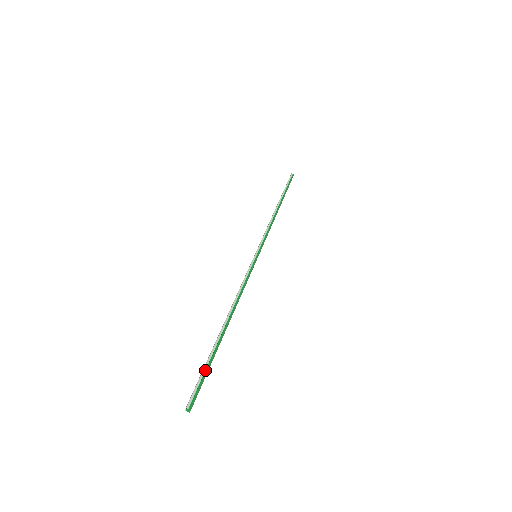
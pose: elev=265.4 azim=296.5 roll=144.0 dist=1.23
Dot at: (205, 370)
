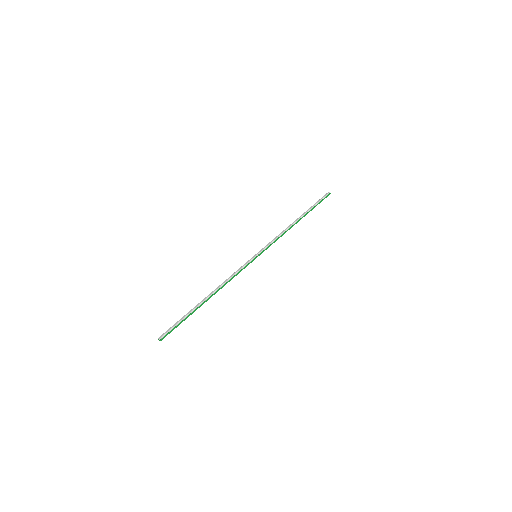
Dot at: (180, 322)
